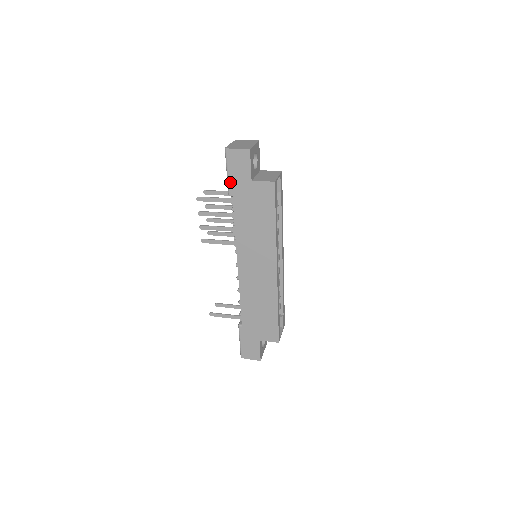
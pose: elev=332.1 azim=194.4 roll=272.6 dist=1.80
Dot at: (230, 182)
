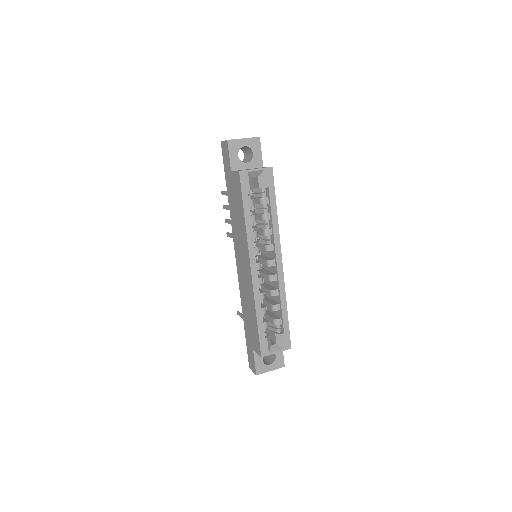
Dot at: (225, 174)
